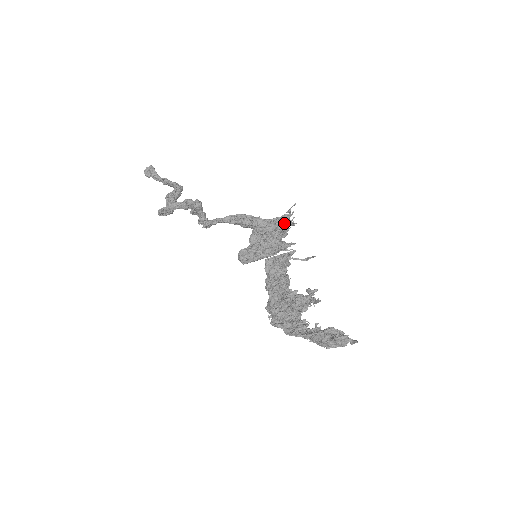
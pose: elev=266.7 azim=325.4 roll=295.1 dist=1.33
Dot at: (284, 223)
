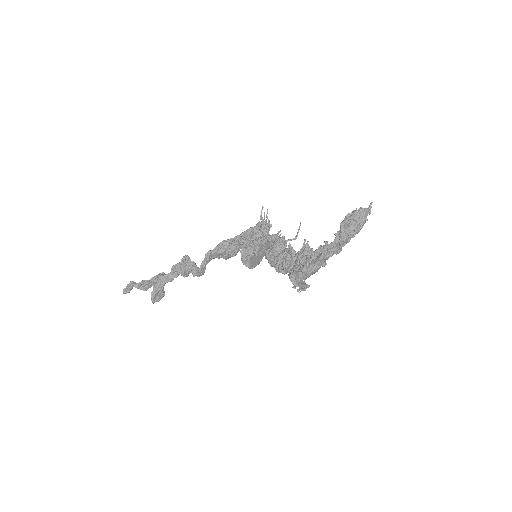
Dot at: occluded
